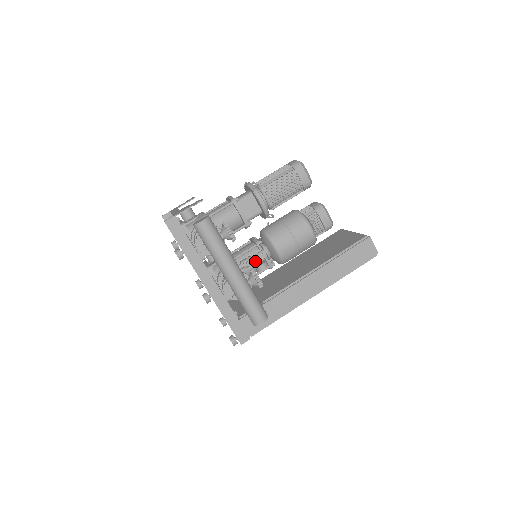
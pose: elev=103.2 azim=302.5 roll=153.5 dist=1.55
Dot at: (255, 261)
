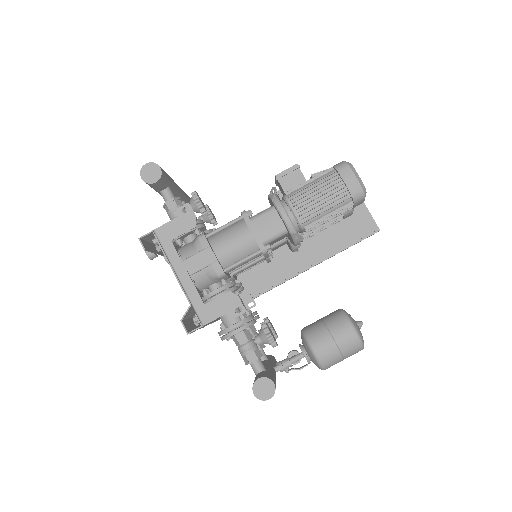
Dot at: (295, 369)
